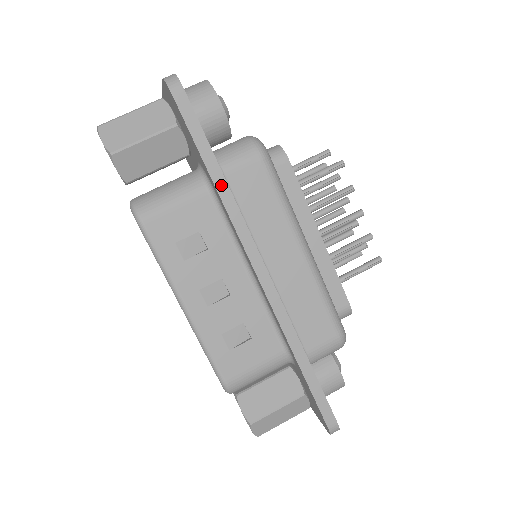
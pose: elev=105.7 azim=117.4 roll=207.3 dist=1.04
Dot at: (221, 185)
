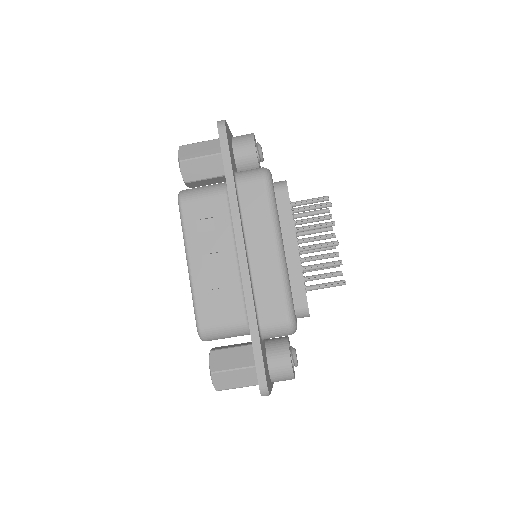
Dot at: (231, 188)
